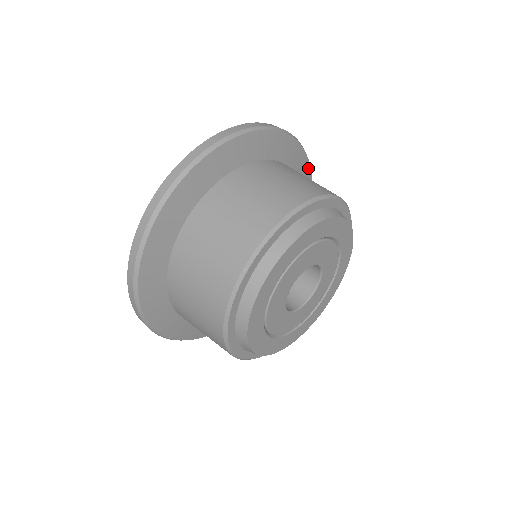
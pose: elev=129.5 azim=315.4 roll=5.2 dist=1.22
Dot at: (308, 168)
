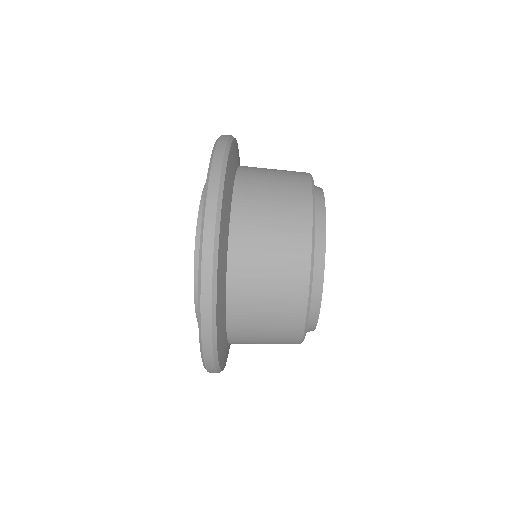
Dot at: occluded
